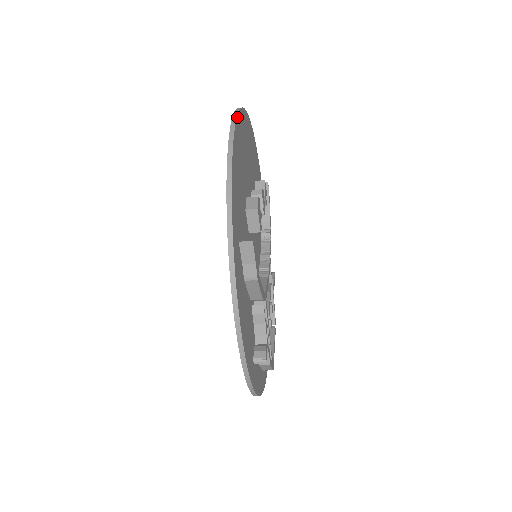
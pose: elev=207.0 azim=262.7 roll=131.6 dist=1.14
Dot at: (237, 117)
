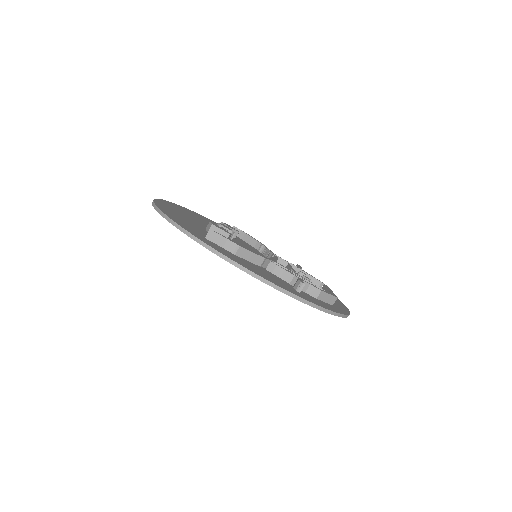
Dot at: (155, 200)
